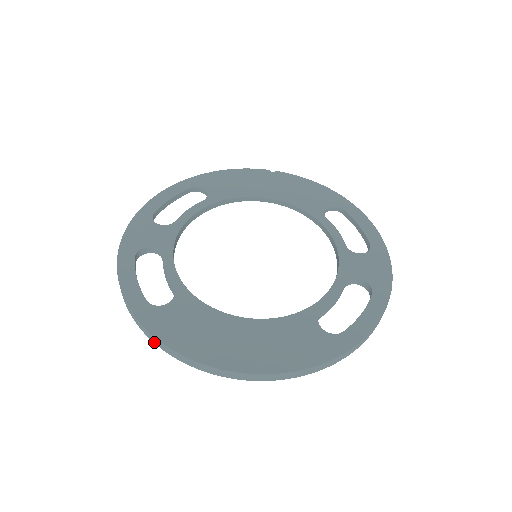
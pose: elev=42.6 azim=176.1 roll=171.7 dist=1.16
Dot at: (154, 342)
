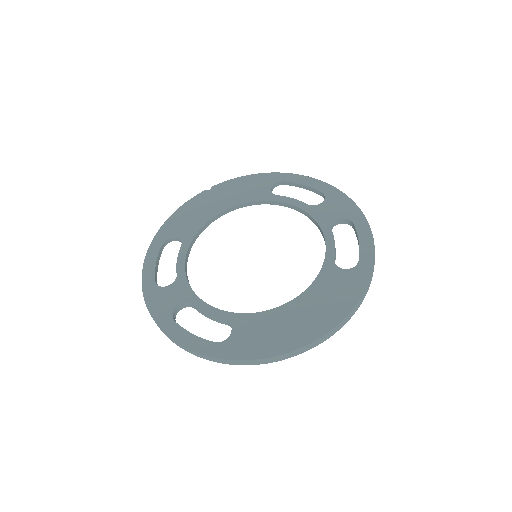
Dot at: occluded
